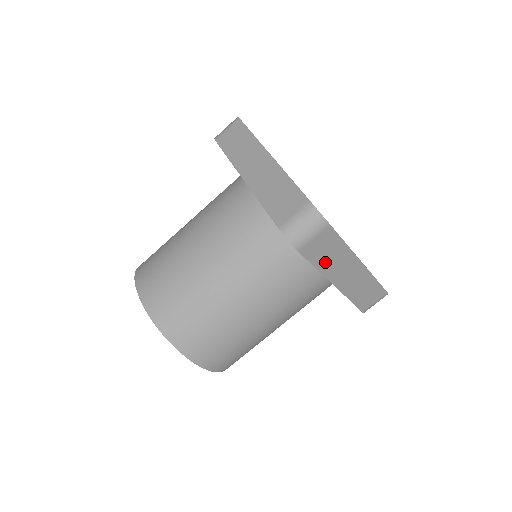
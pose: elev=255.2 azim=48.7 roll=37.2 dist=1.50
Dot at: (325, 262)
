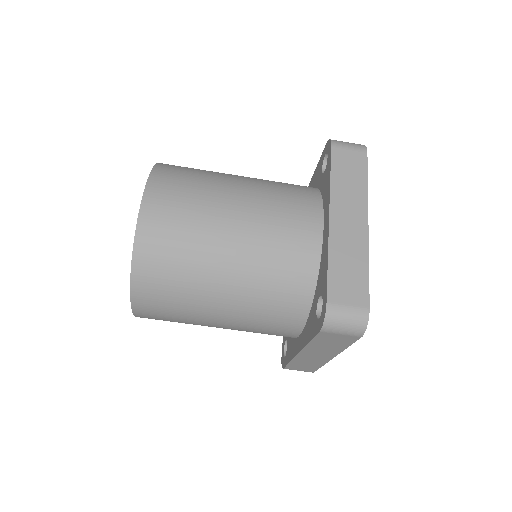
Dot at: (320, 344)
